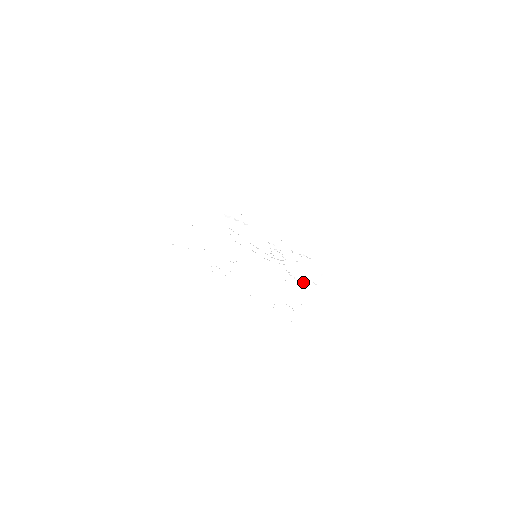
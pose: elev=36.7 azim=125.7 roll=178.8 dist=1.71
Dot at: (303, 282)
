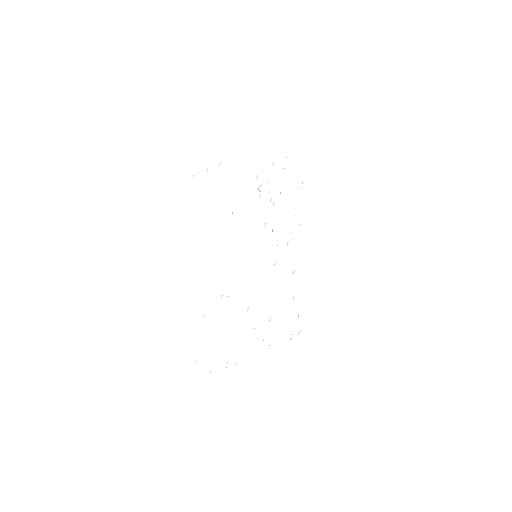
Dot at: occluded
